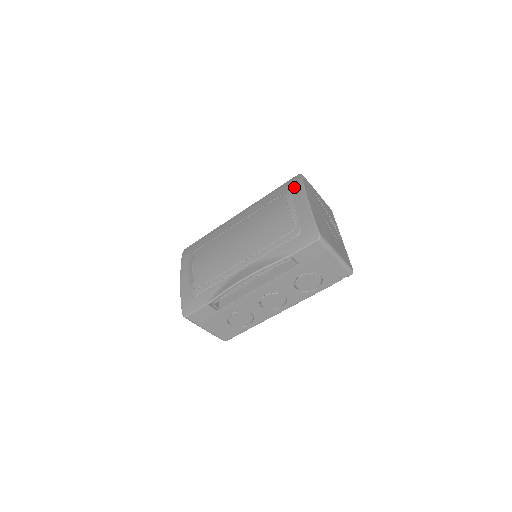
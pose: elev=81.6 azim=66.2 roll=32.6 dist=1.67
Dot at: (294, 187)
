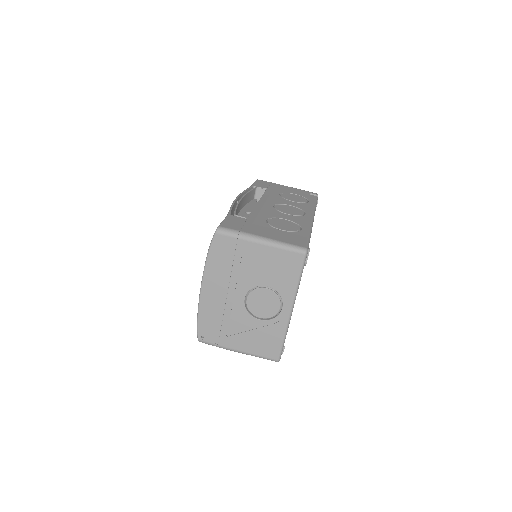
Dot at: occluded
